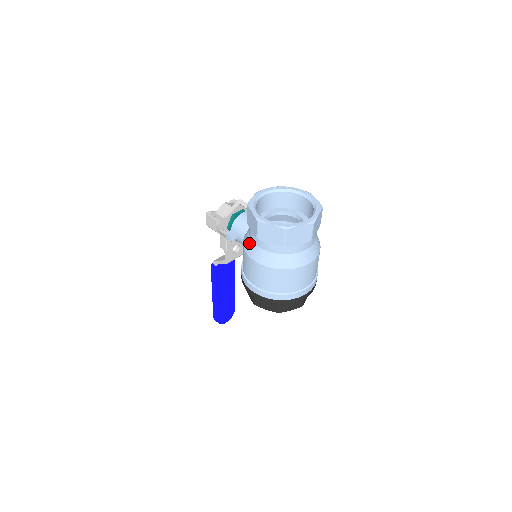
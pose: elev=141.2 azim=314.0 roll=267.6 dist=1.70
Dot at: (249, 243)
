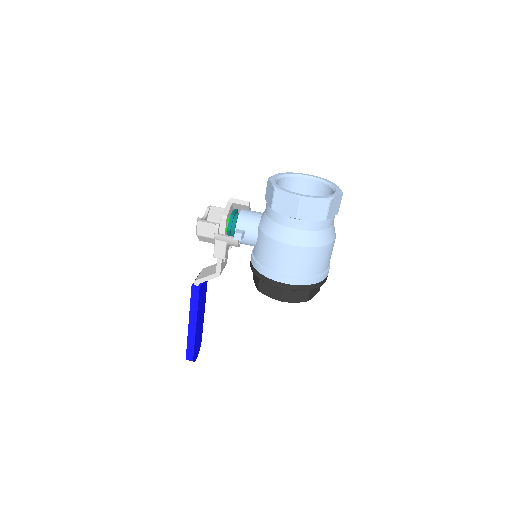
Dot at: (280, 230)
